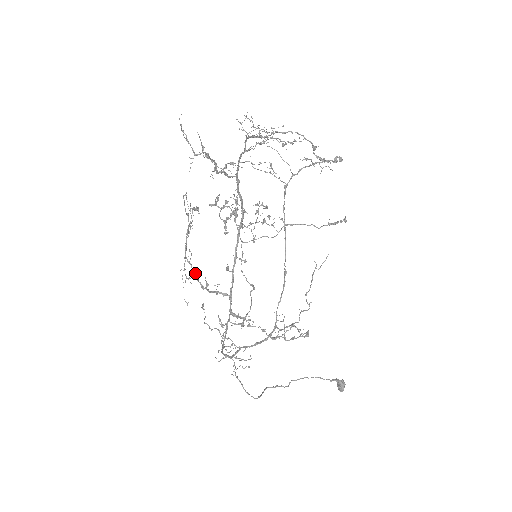
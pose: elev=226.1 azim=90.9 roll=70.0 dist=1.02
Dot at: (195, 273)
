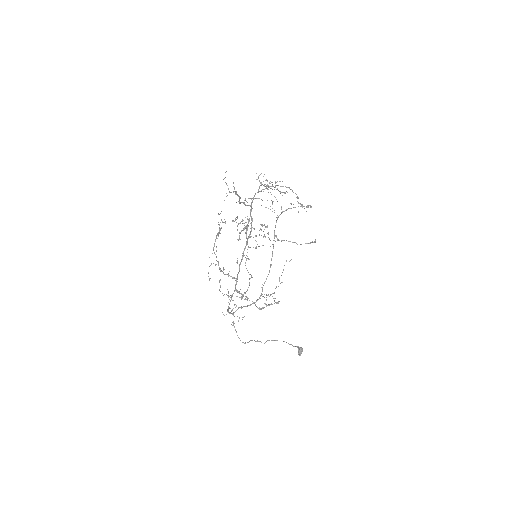
Dot at: (217, 261)
